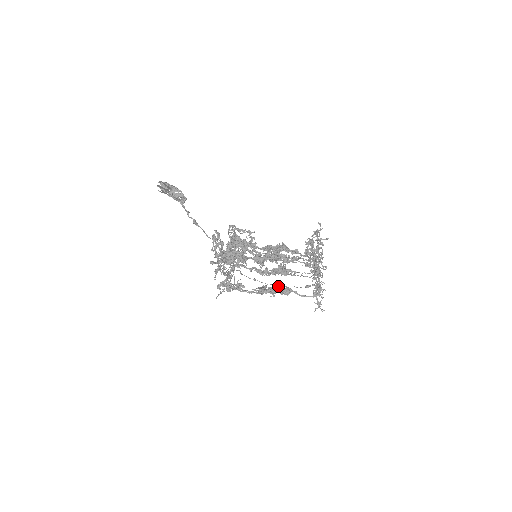
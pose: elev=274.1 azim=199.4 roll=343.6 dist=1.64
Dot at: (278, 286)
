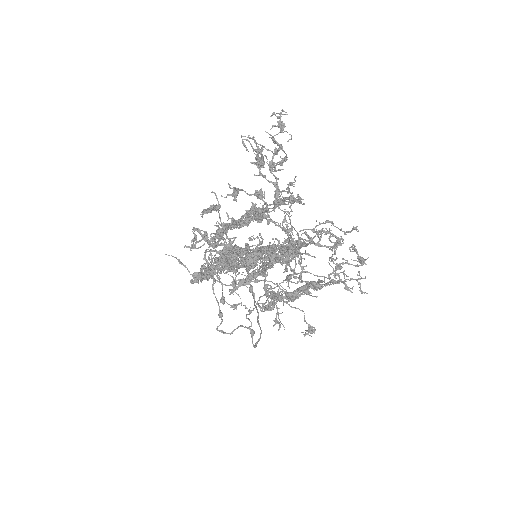
Dot at: occluded
